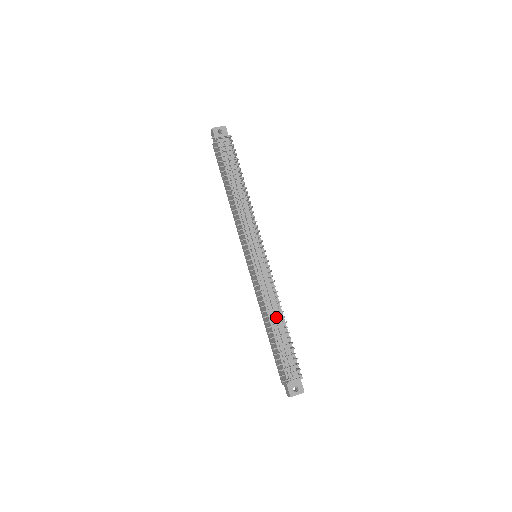
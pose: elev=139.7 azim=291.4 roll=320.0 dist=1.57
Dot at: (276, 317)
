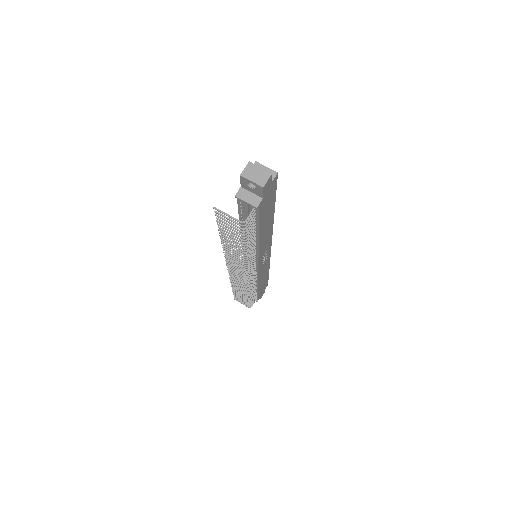
Dot at: occluded
